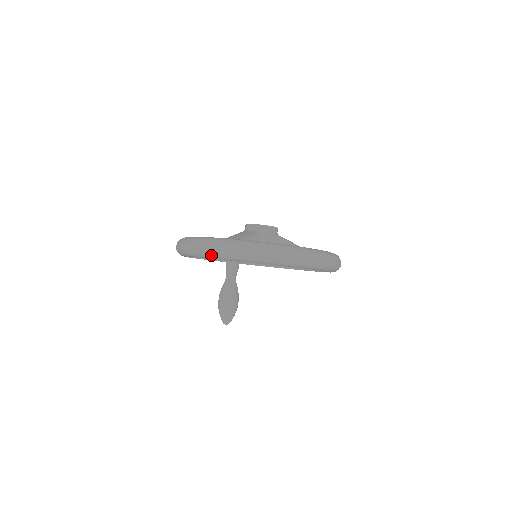
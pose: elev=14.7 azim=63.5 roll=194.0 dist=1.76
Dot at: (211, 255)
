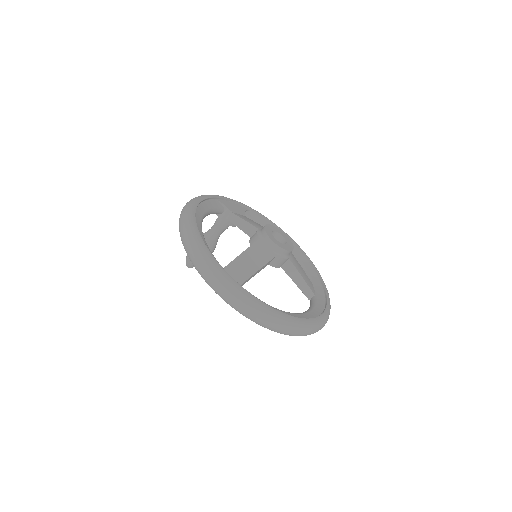
Dot at: (220, 296)
